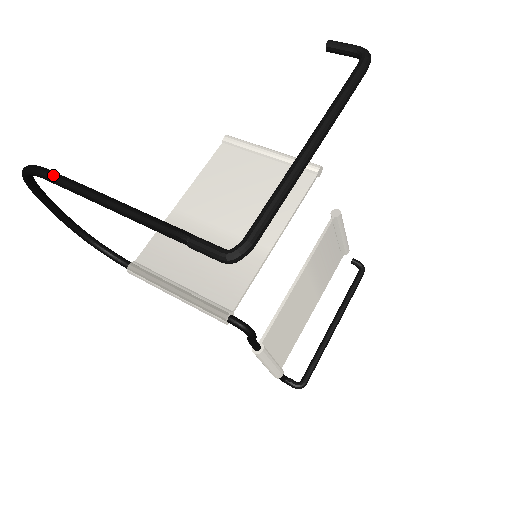
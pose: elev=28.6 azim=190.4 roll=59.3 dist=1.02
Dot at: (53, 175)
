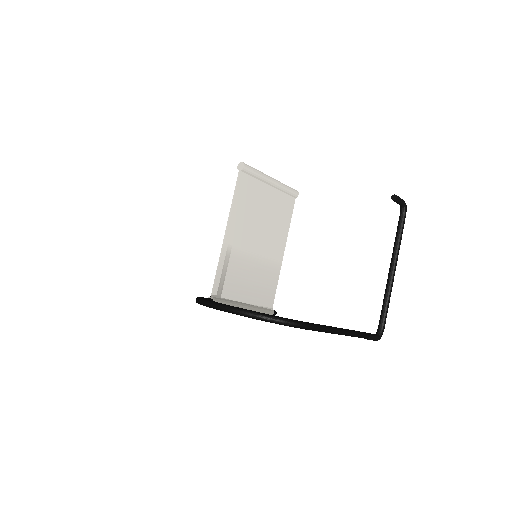
Dot at: (316, 328)
